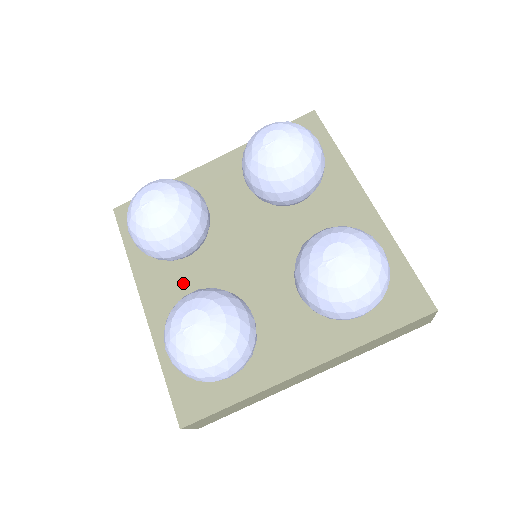
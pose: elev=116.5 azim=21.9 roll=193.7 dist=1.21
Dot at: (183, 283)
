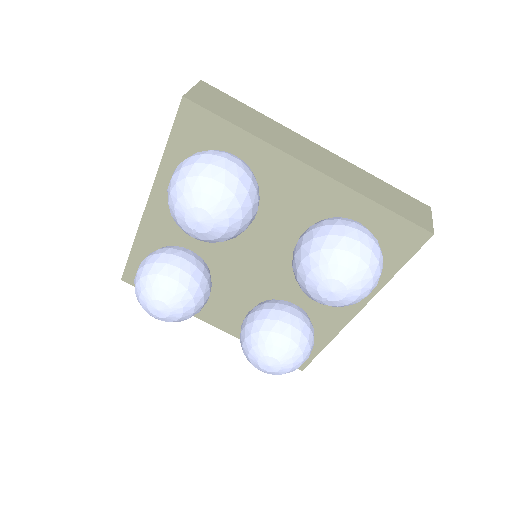
Dot at: (224, 302)
